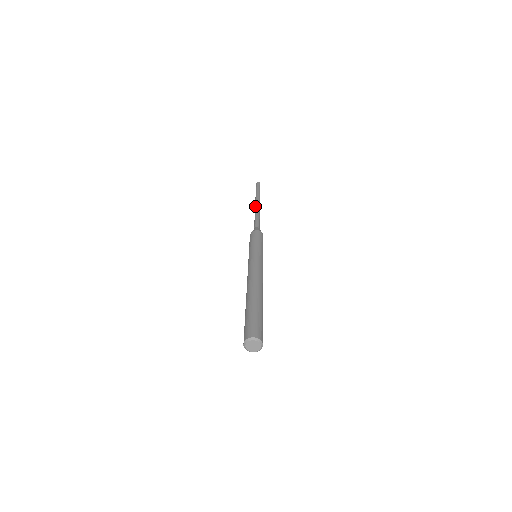
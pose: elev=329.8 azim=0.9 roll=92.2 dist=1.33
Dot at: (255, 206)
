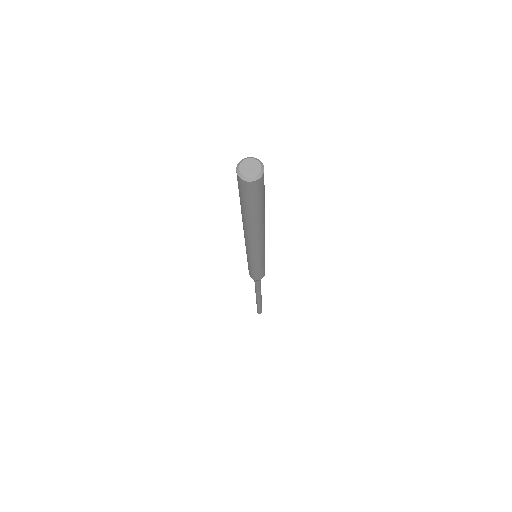
Dot at: occluded
